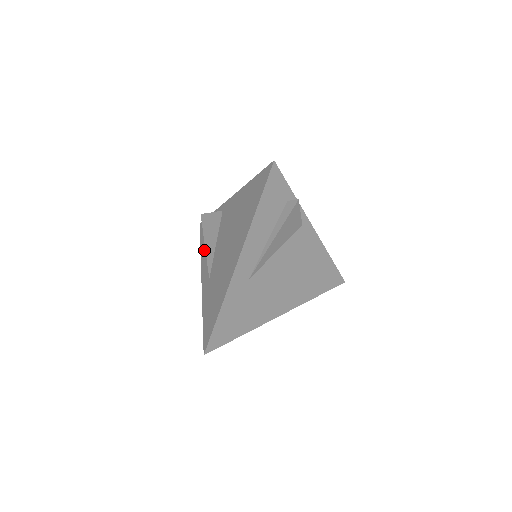
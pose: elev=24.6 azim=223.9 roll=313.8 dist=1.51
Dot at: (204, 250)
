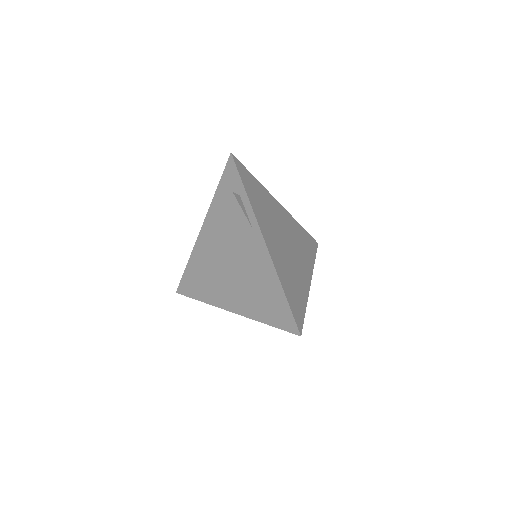
Dot at: (217, 208)
